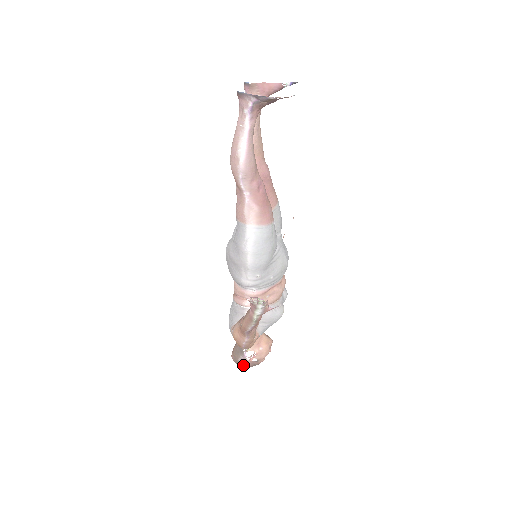
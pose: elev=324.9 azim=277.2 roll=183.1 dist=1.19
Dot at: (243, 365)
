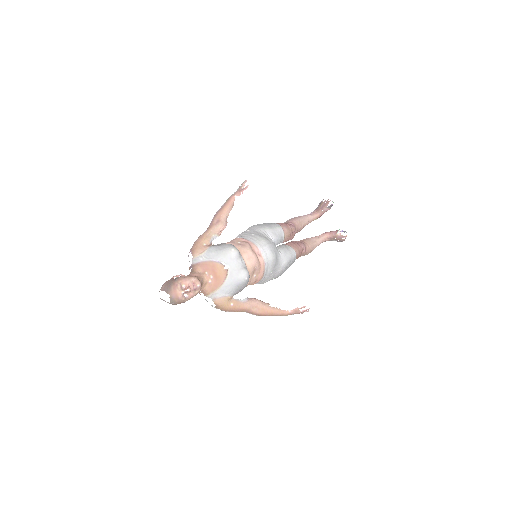
Dot at: (164, 283)
